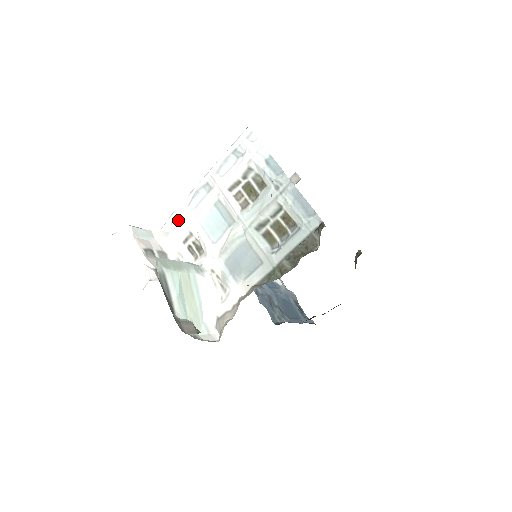
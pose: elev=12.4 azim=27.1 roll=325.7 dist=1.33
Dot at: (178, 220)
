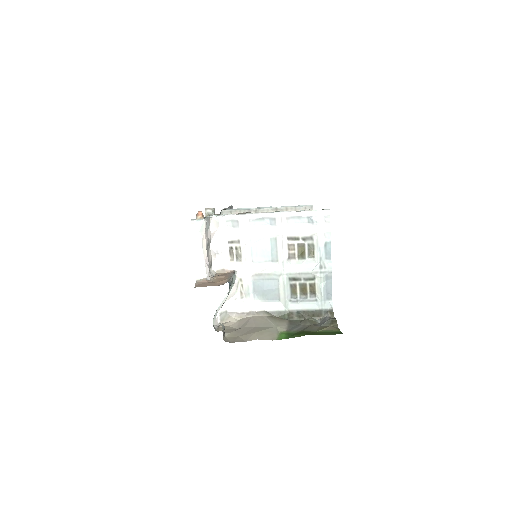
Dot at: (234, 223)
